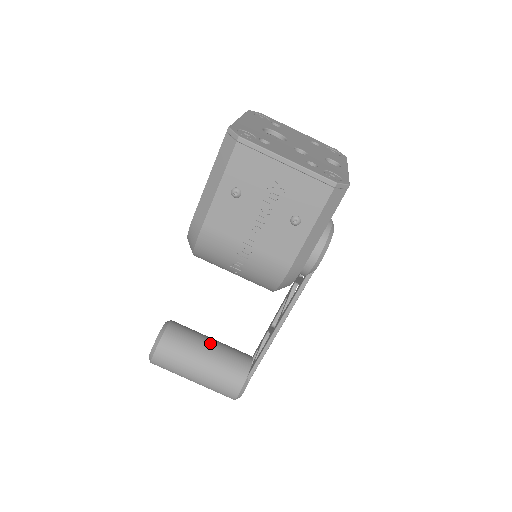
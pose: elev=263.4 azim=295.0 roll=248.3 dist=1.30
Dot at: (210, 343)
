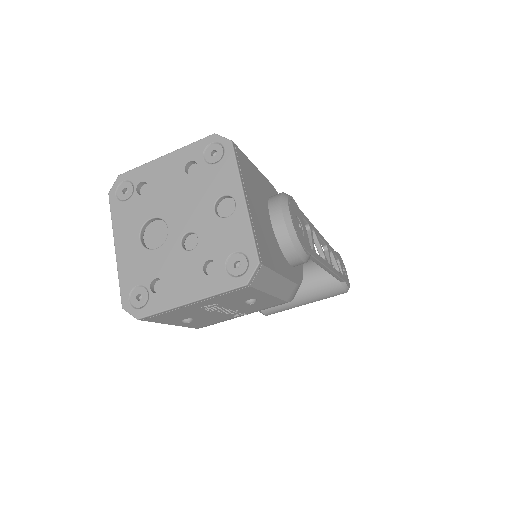
Dot at: occluded
